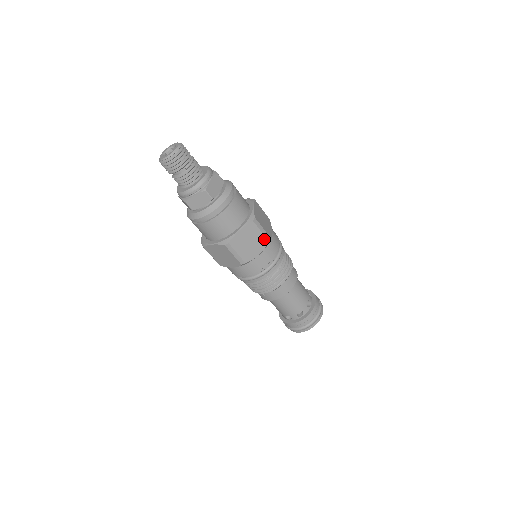
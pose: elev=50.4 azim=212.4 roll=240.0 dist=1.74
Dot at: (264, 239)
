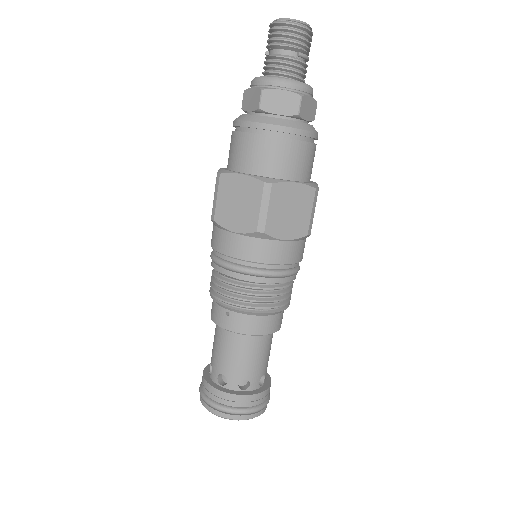
Dot at: (306, 226)
